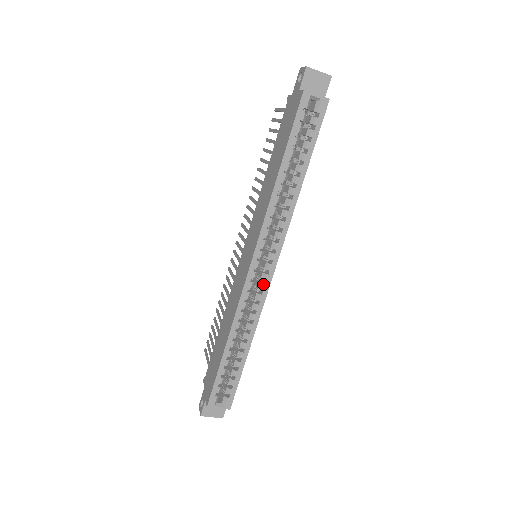
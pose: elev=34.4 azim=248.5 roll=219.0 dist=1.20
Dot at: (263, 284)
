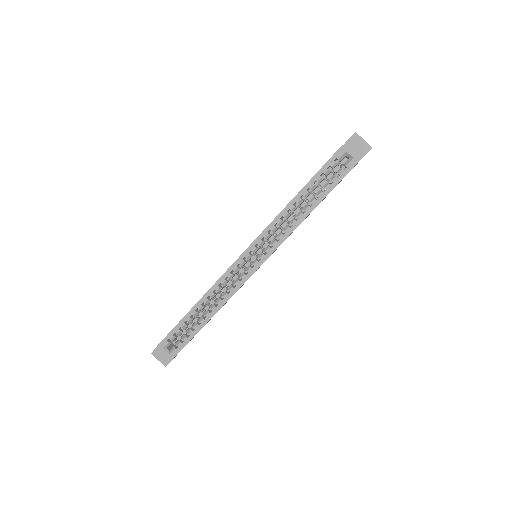
Dot at: (245, 274)
